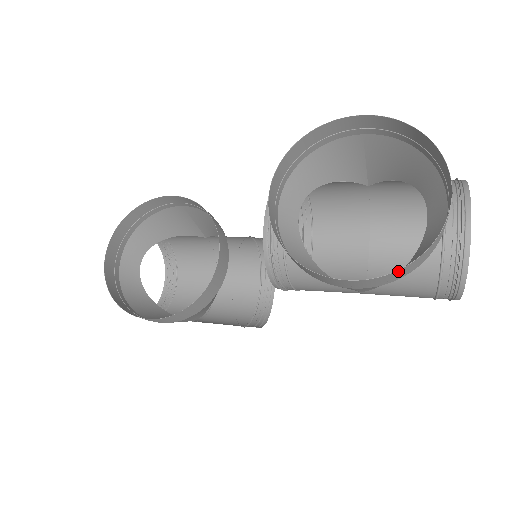
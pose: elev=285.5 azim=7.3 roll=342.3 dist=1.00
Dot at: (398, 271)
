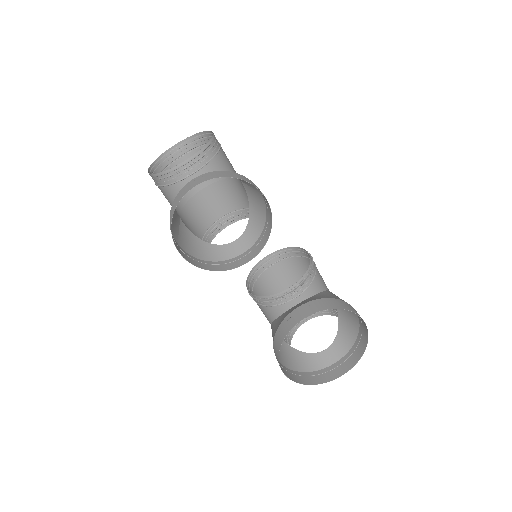
Dot at: (298, 382)
